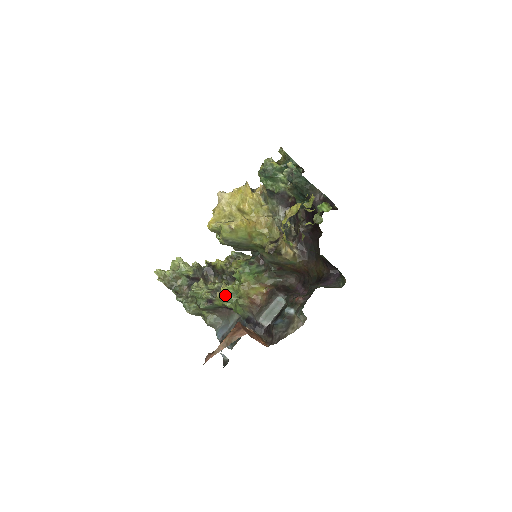
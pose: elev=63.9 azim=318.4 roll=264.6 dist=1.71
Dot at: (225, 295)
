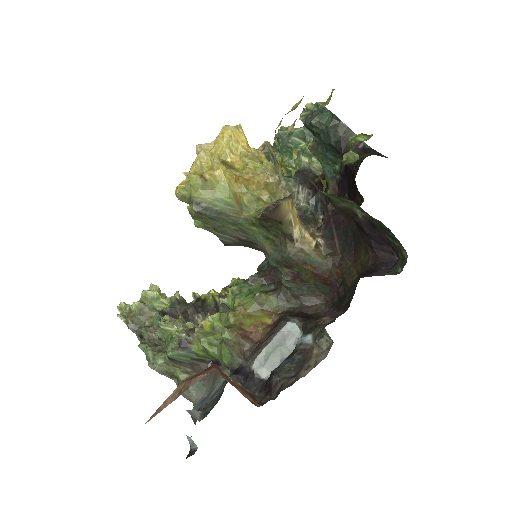
Dot at: (207, 332)
